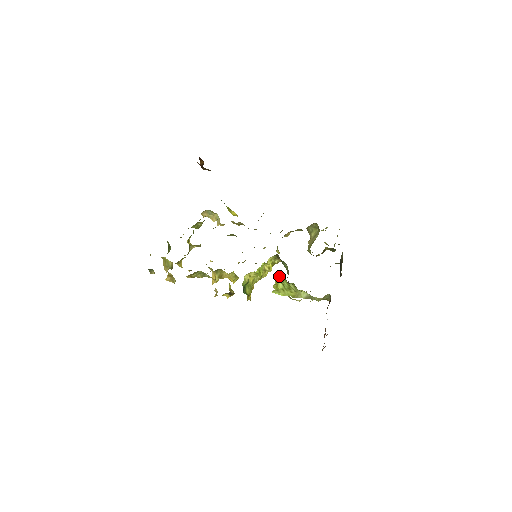
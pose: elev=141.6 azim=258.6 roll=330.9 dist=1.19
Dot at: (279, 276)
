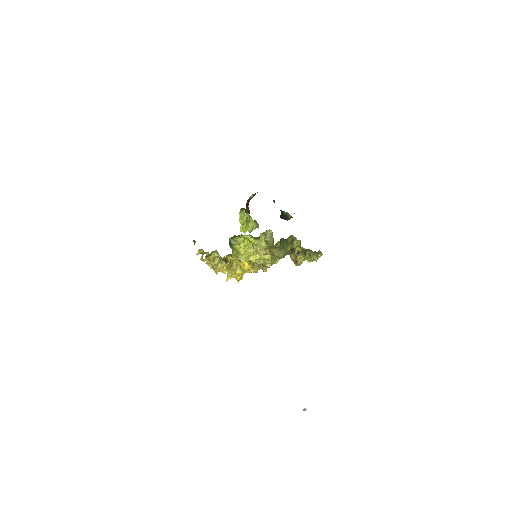
Dot at: (246, 219)
